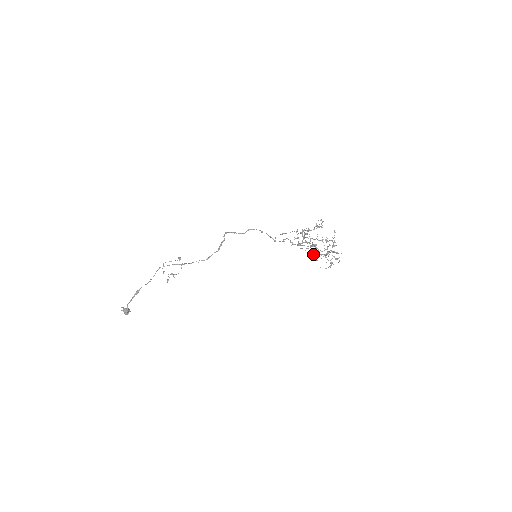
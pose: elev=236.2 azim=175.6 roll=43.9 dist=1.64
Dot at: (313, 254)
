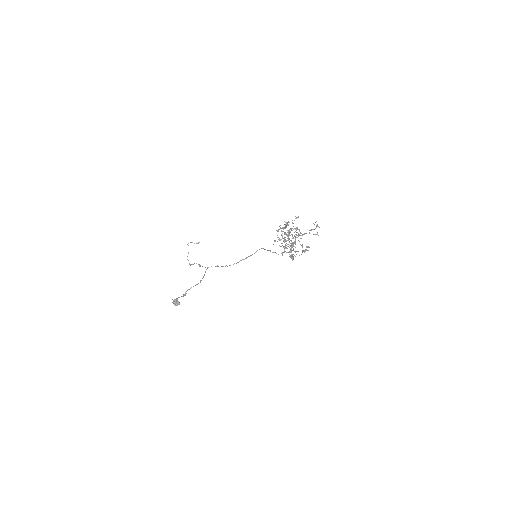
Dot at: occluded
